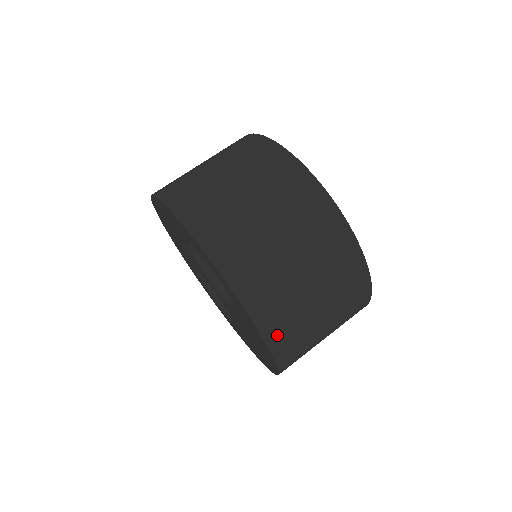
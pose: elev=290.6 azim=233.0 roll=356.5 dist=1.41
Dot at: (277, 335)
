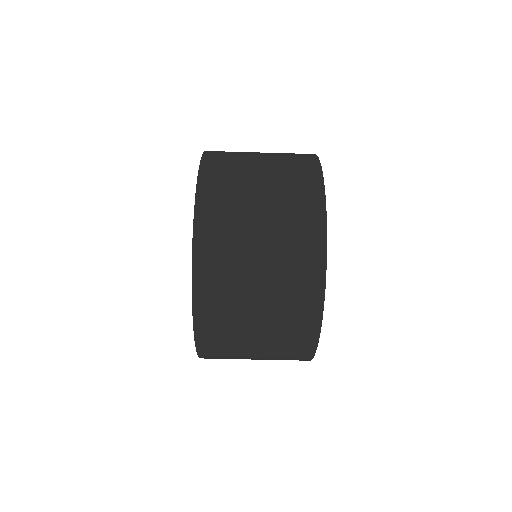
Dot at: (211, 358)
